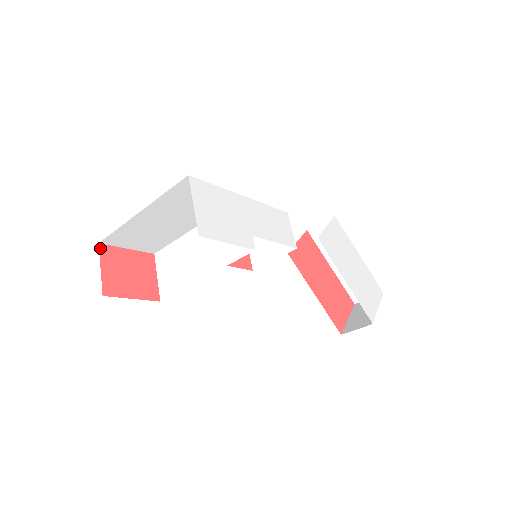
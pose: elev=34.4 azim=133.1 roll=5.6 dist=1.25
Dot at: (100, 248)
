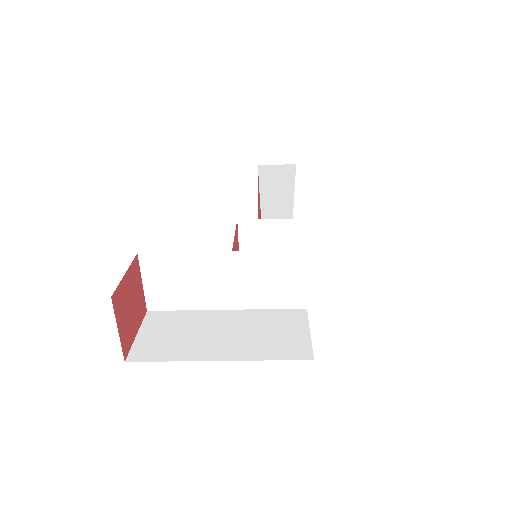
Dot at: (113, 302)
